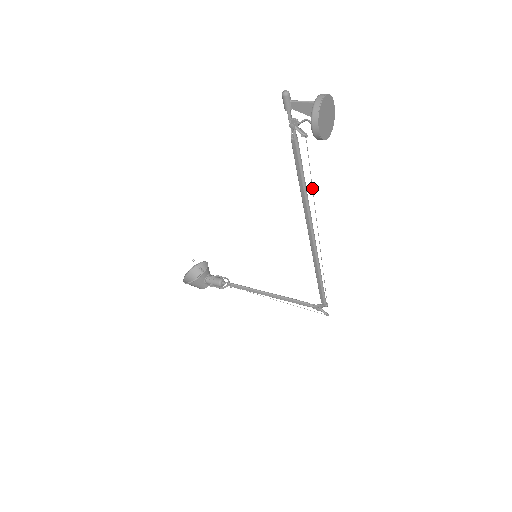
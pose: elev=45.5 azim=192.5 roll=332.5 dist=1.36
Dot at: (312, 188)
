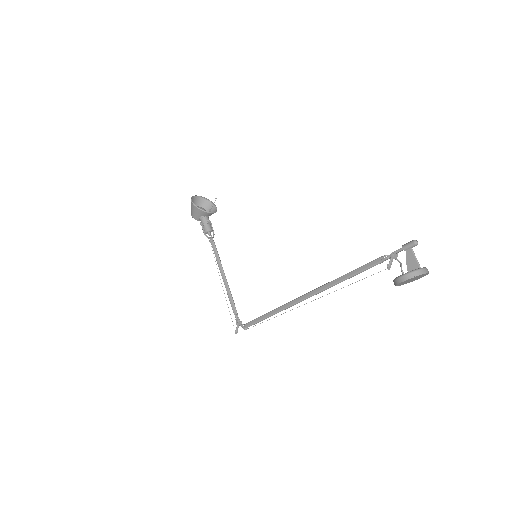
Dot at: occluded
